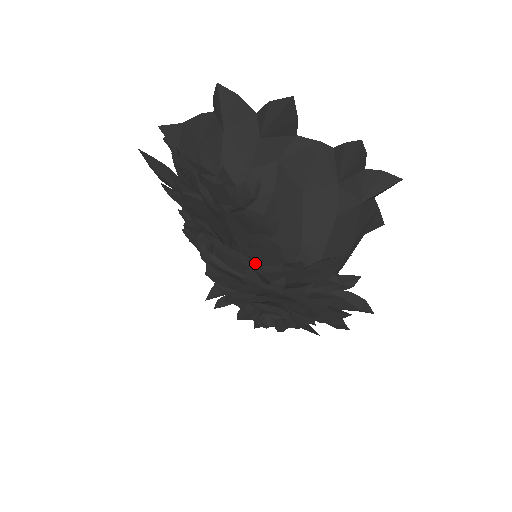
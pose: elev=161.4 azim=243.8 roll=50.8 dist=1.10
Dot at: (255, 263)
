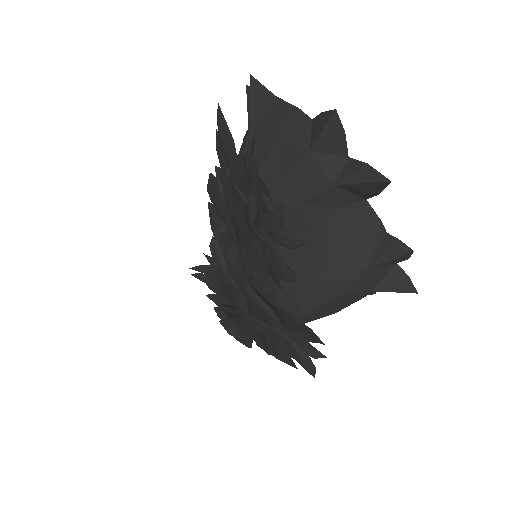
Dot at: occluded
